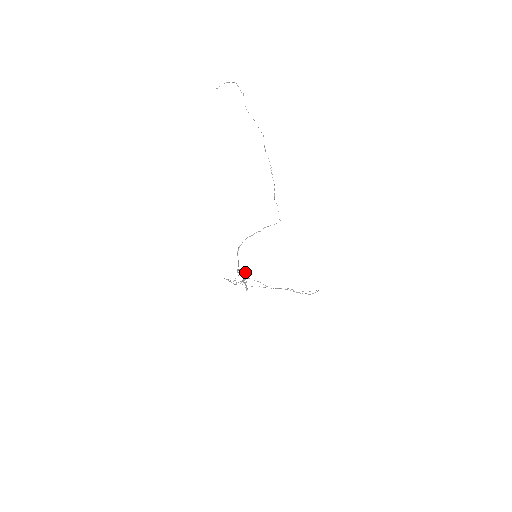
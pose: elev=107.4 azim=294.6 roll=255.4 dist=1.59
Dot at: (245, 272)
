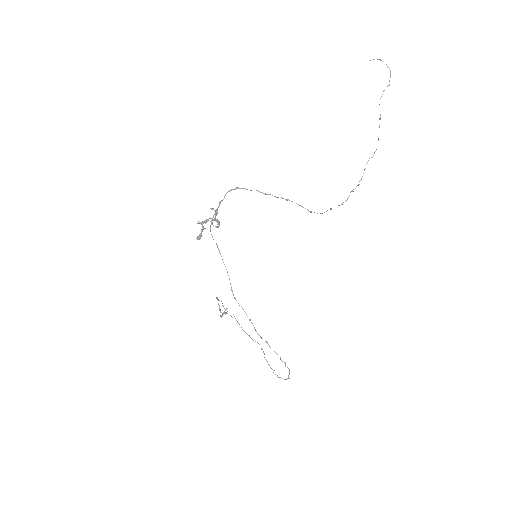
Dot at: occluded
